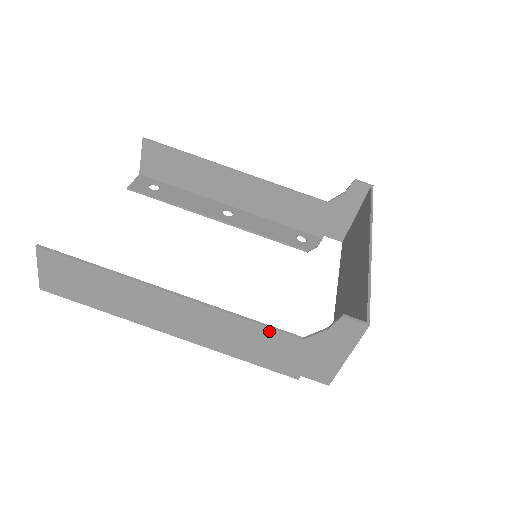
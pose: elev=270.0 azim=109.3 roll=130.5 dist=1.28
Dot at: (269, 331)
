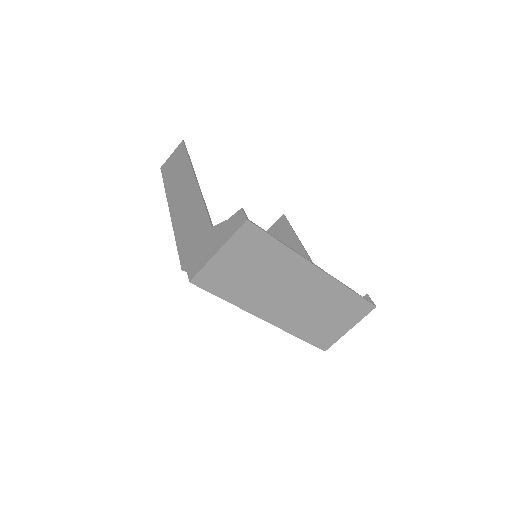
Dot at: (205, 216)
